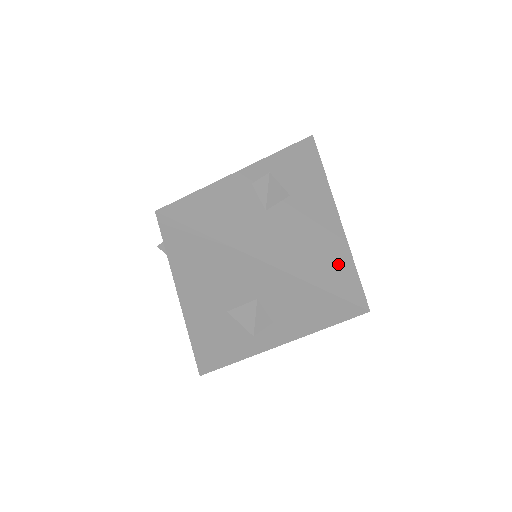
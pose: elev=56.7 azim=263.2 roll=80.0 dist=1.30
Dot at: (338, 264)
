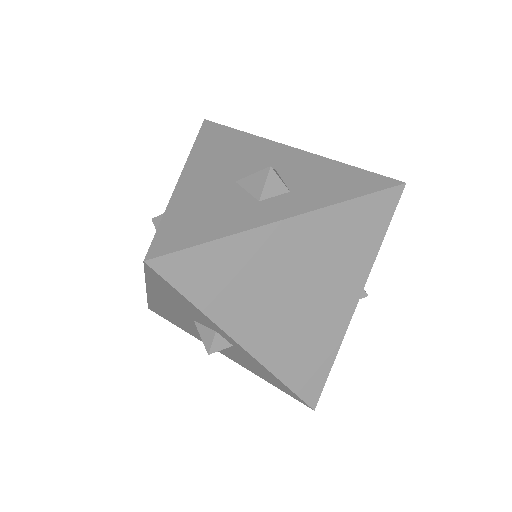
Dot at: occluded
